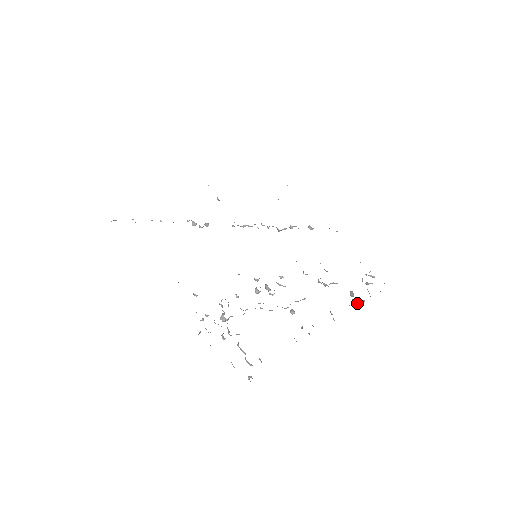
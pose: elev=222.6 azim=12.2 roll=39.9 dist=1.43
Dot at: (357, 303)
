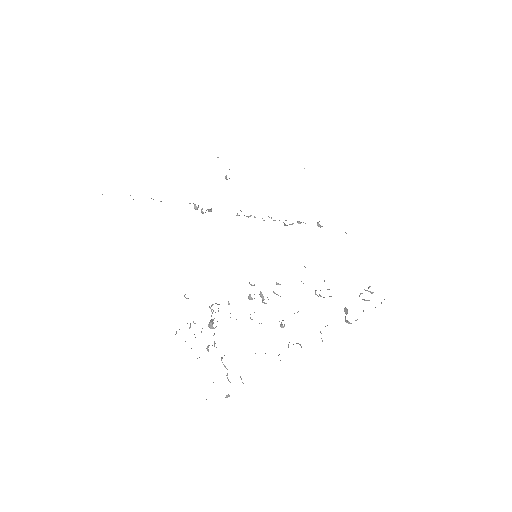
Dot at: (349, 322)
